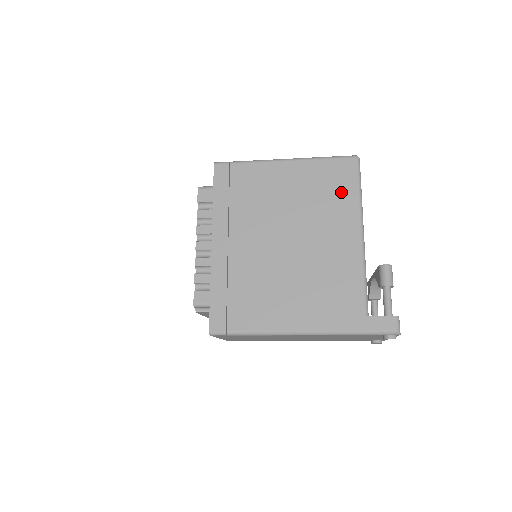
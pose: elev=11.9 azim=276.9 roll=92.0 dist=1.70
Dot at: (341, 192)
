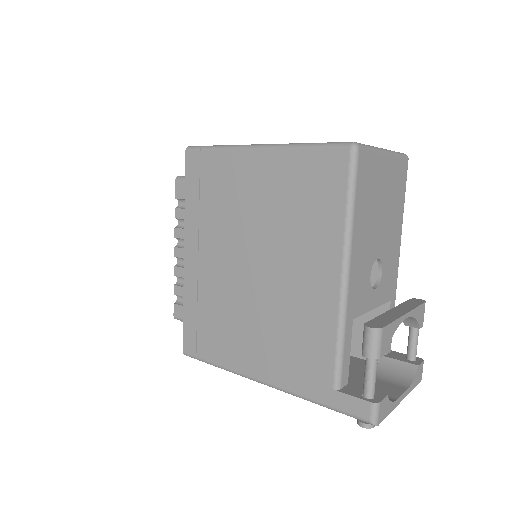
Dot at: (323, 205)
